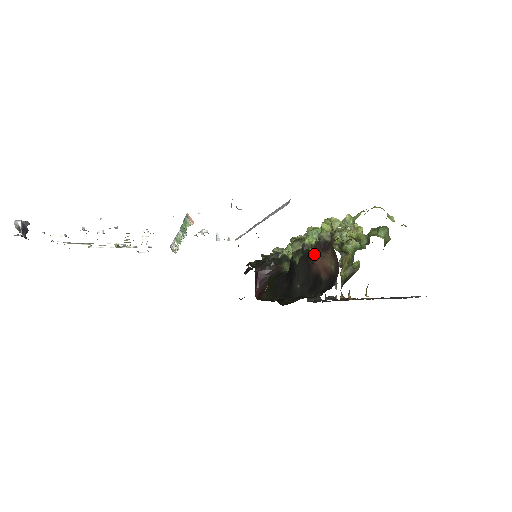
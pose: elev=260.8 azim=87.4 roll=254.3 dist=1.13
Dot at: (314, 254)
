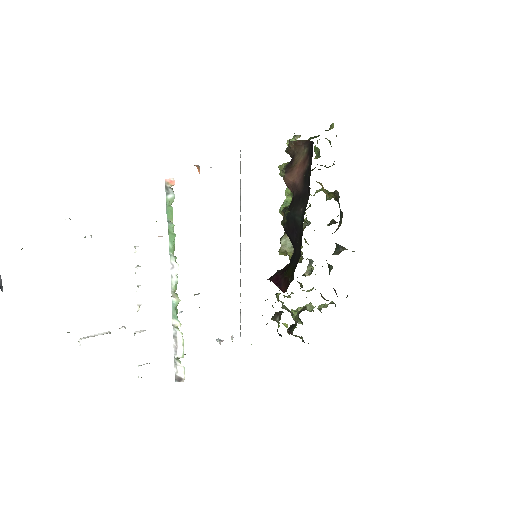
Dot at: (290, 177)
